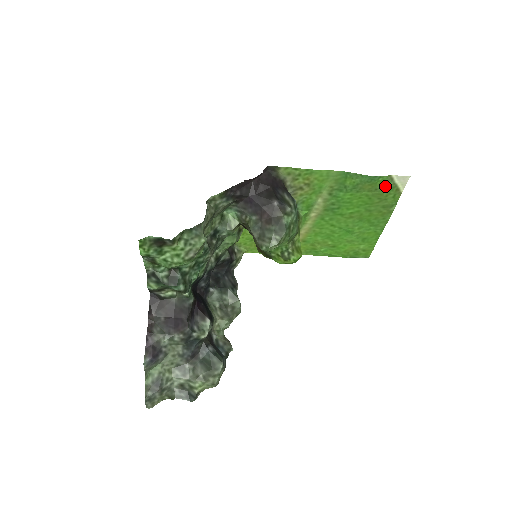
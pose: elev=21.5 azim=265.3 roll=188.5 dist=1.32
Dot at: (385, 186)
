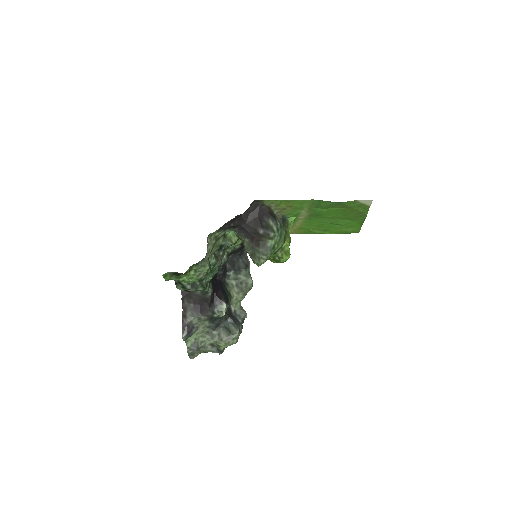
Dot at: (354, 205)
